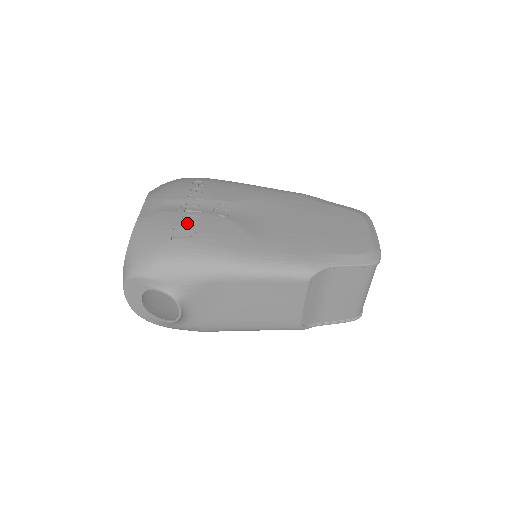
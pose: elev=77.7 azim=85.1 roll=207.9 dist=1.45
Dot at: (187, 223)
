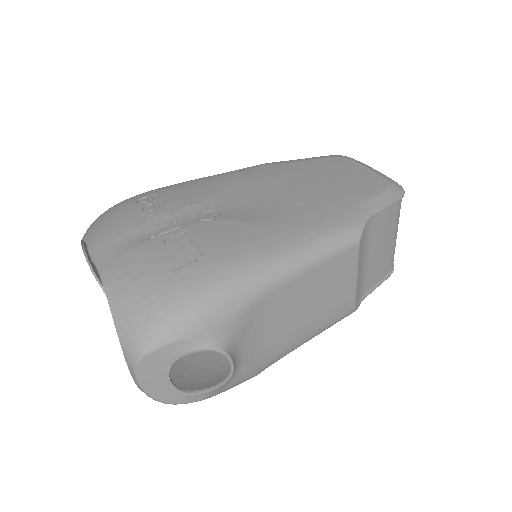
Dot at: (176, 246)
